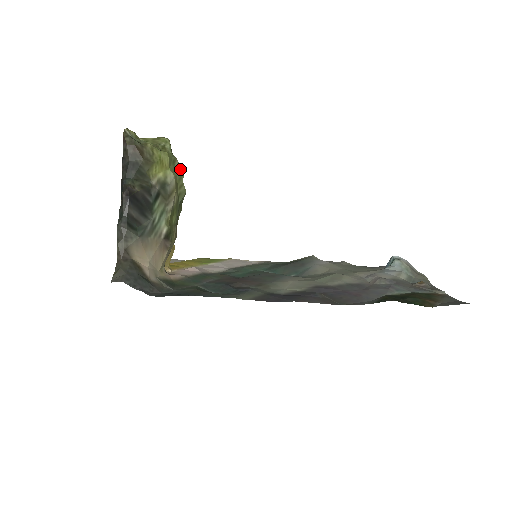
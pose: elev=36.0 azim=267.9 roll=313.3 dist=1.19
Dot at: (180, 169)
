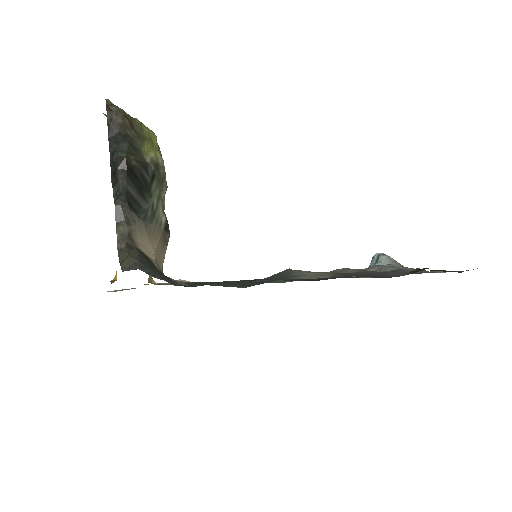
Dot at: occluded
